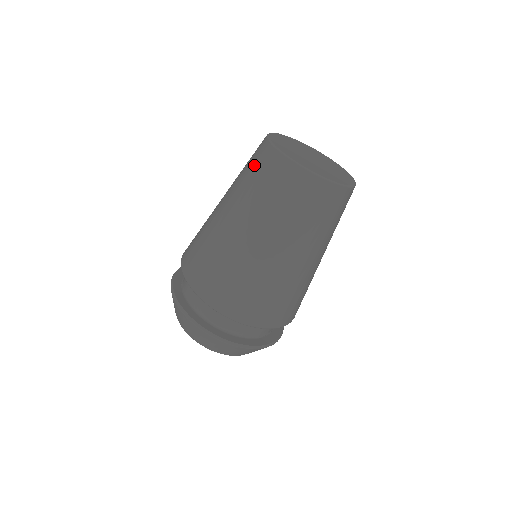
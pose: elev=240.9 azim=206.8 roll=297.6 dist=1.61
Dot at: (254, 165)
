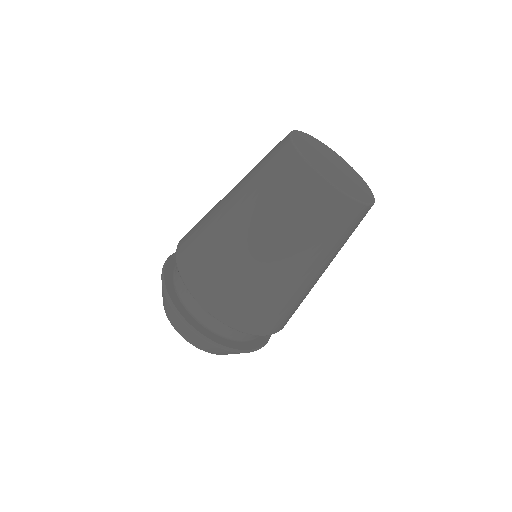
Dot at: (306, 205)
